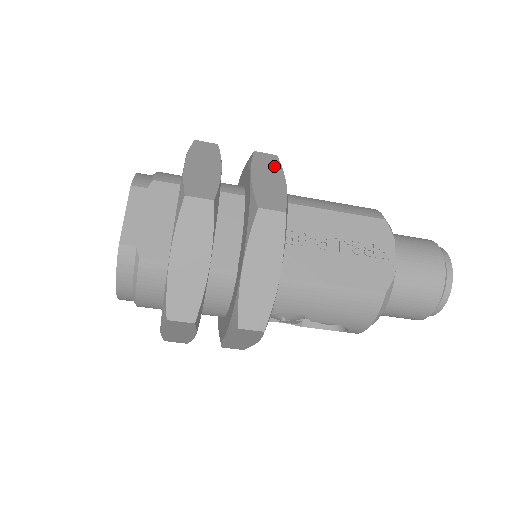
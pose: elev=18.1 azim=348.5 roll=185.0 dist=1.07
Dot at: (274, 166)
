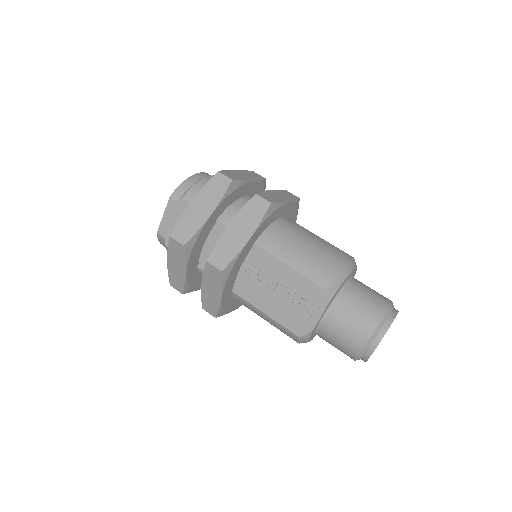
Dot at: (256, 217)
